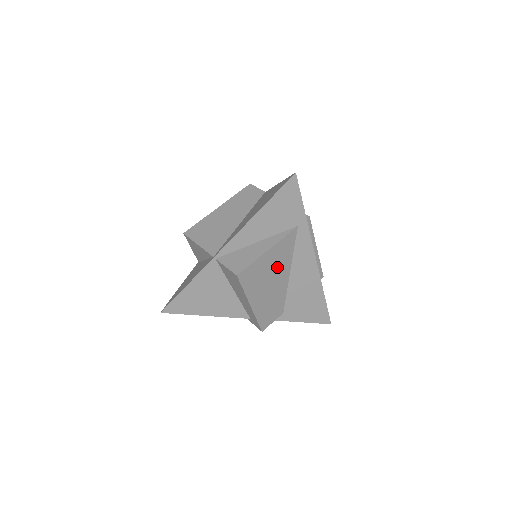
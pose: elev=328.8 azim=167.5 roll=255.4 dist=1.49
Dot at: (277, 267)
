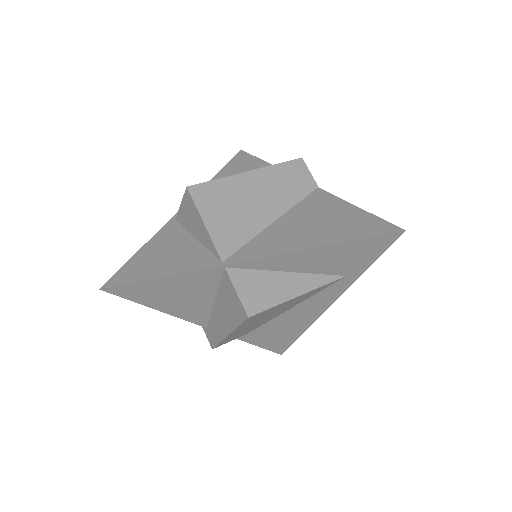
Dot at: (288, 306)
